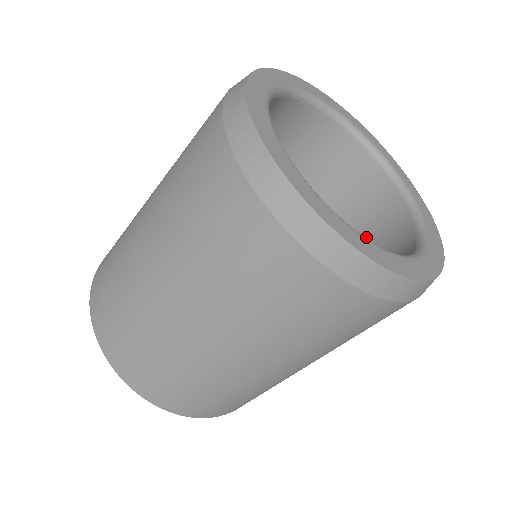
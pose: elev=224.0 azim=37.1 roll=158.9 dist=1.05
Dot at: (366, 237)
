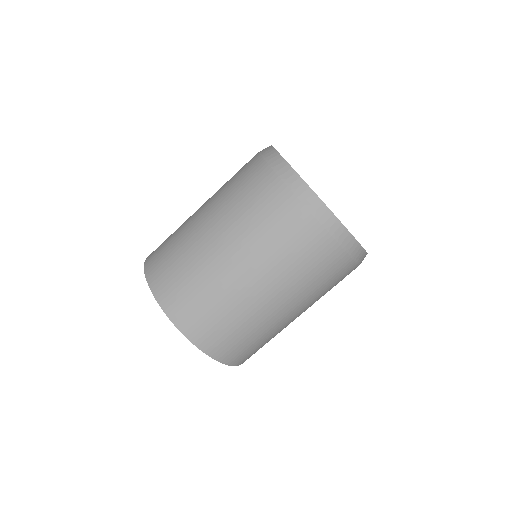
Dot at: occluded
